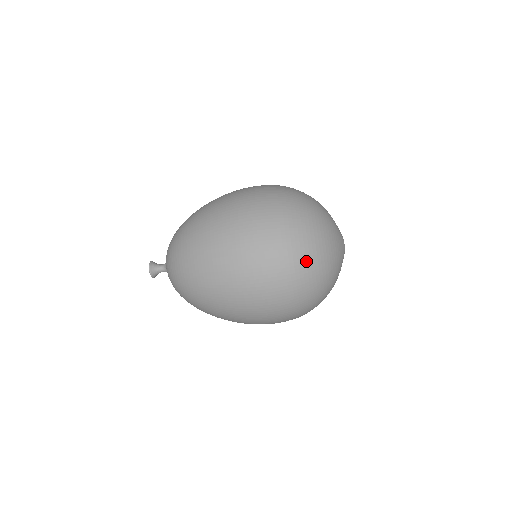
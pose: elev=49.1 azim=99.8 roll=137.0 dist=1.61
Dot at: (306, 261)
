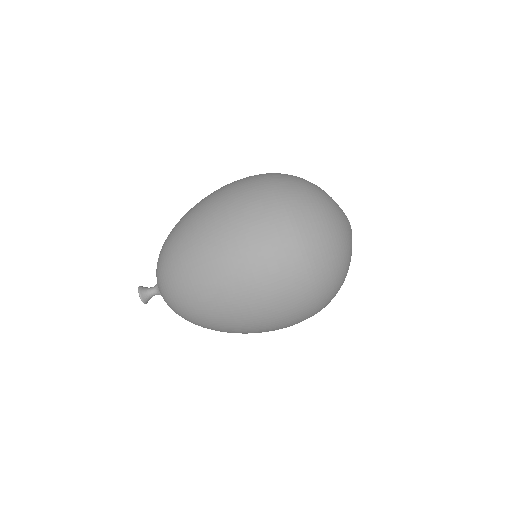
Dot at: (290, 177)
